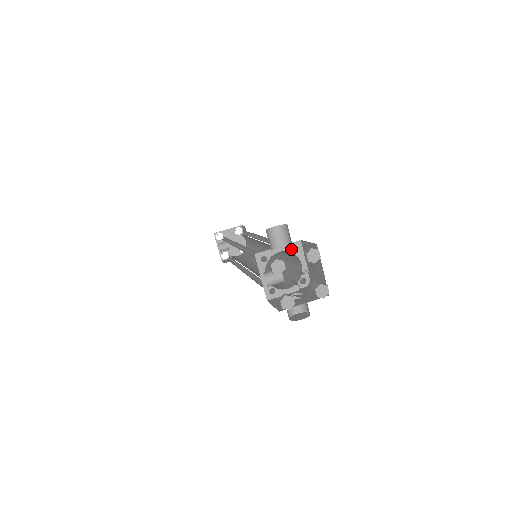
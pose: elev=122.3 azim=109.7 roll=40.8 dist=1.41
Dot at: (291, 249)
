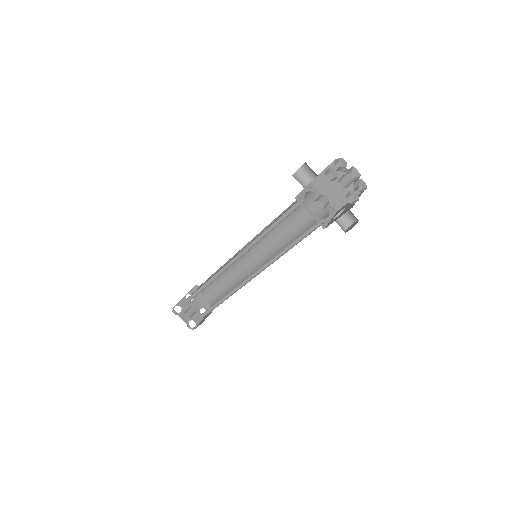
Dot at: (310, 189)
